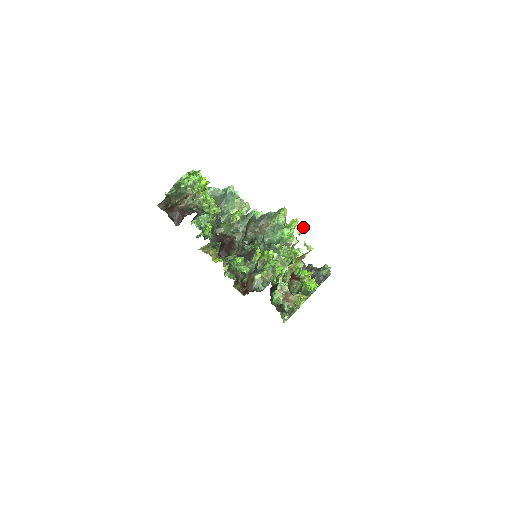
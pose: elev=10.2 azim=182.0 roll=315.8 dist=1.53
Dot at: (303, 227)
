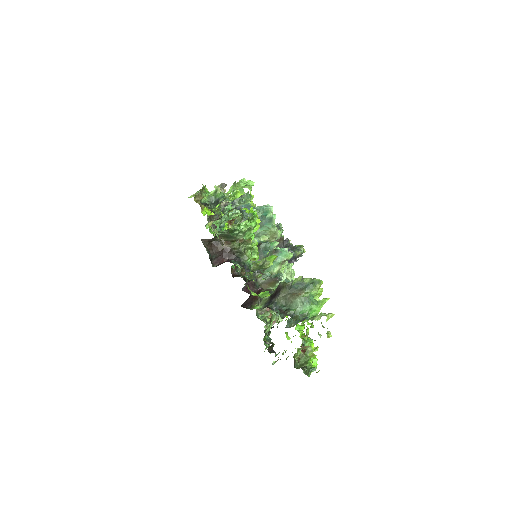
Dot at: occluded
